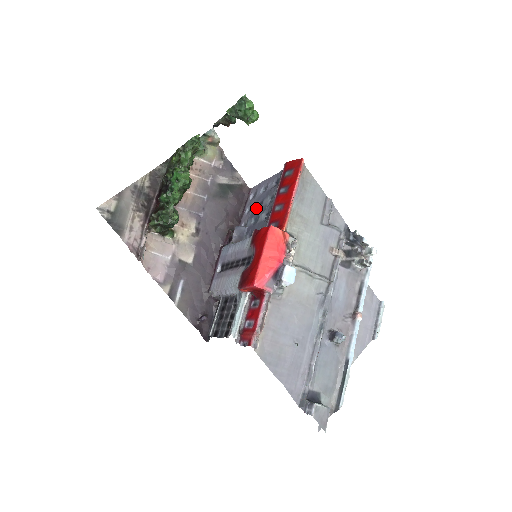
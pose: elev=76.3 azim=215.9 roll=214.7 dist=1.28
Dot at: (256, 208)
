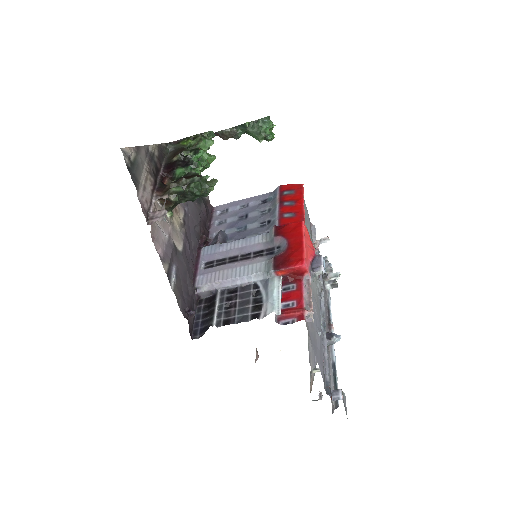
Dot at: (236, 220)
